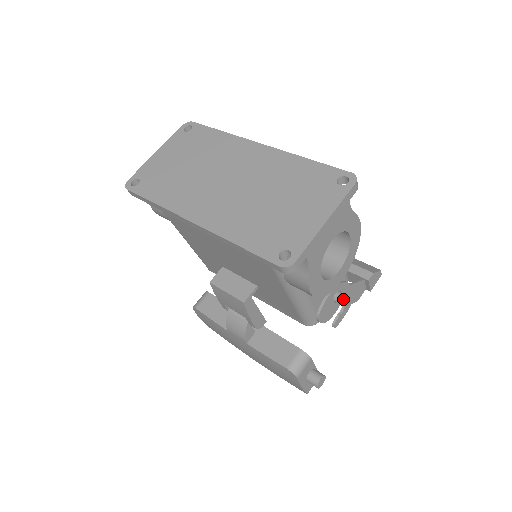
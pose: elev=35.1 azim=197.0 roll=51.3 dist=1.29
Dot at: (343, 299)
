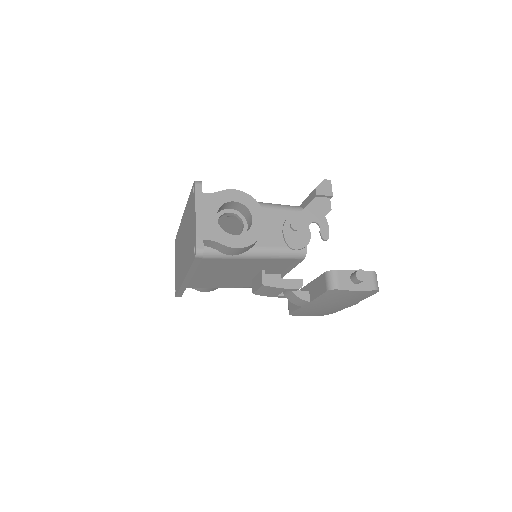
Dot at: (307, 222)
